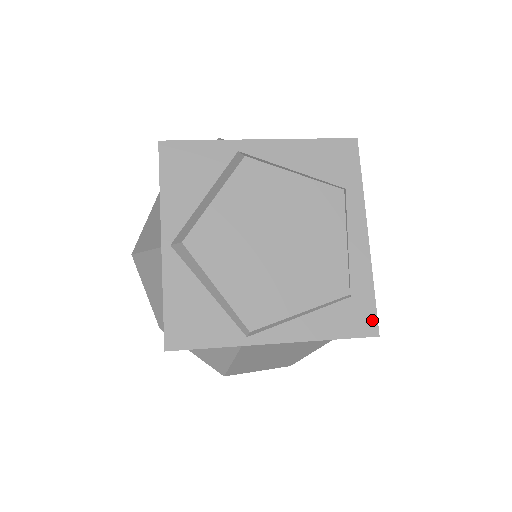
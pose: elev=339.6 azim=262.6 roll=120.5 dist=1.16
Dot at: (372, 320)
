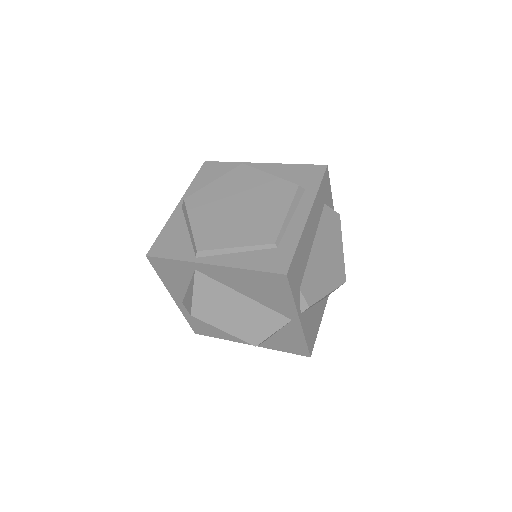
Dot at: (286, 264)
